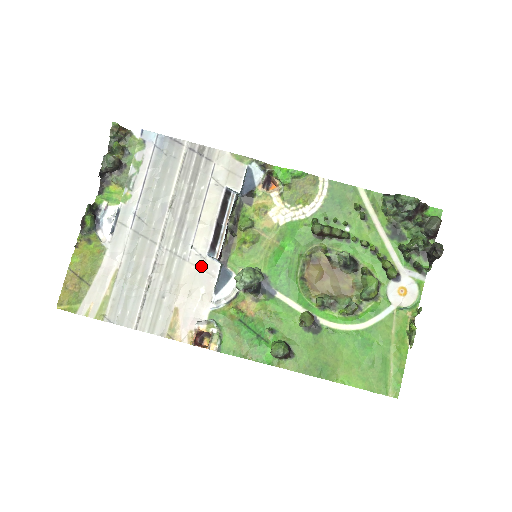
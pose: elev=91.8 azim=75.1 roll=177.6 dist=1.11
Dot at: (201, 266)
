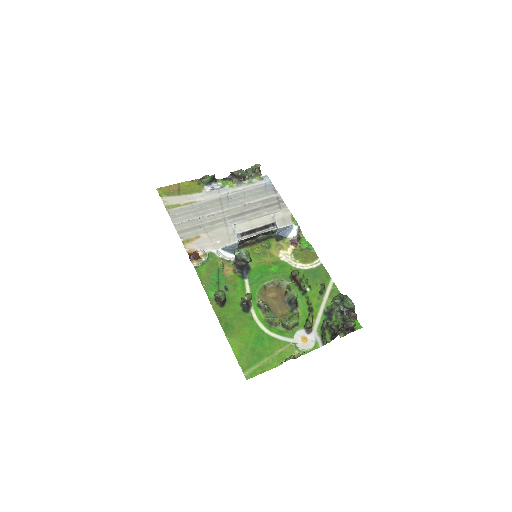
Dot at: (229, 234)
